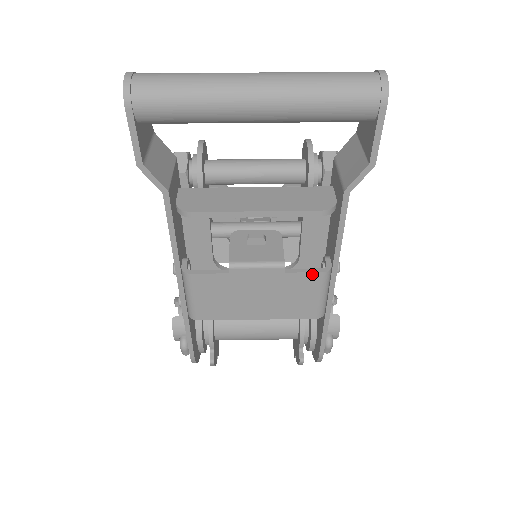
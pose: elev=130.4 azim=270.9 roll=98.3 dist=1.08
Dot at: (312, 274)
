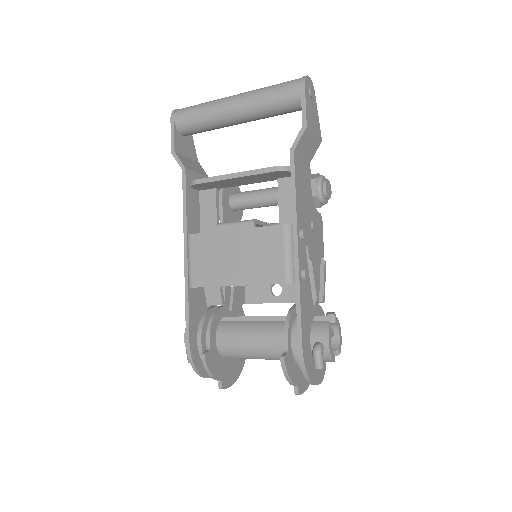
Dot at: (275, 228)
